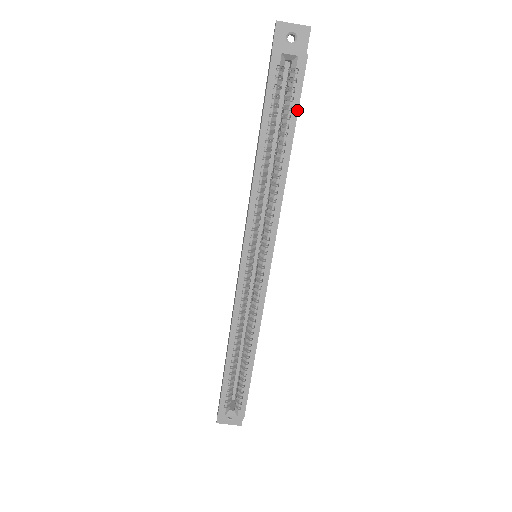
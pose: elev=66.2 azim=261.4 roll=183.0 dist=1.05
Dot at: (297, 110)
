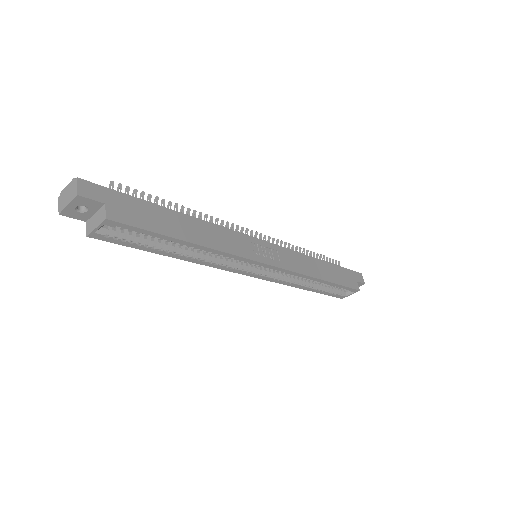
Dot at: (154, 233)
